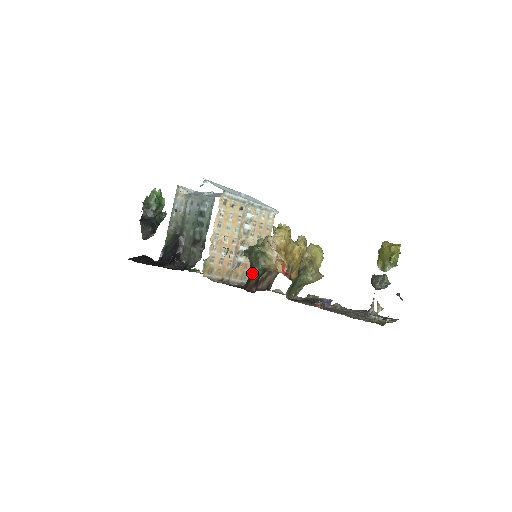
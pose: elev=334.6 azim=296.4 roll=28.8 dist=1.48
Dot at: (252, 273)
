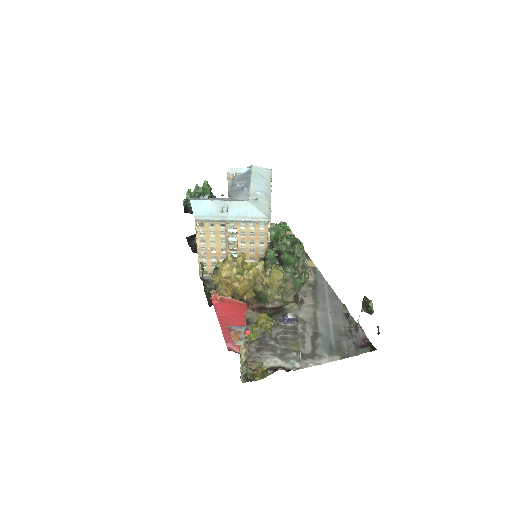
Dot at: (215, 289)
